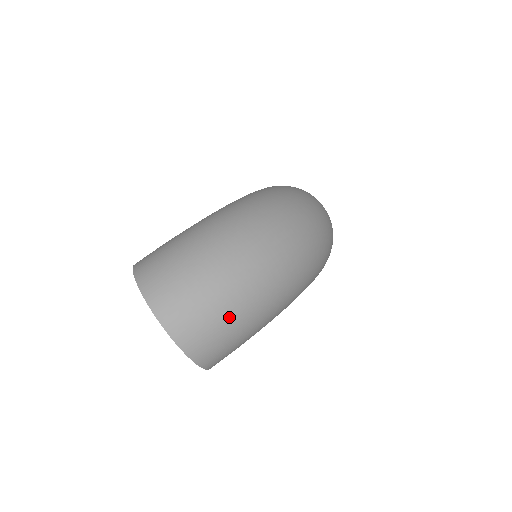
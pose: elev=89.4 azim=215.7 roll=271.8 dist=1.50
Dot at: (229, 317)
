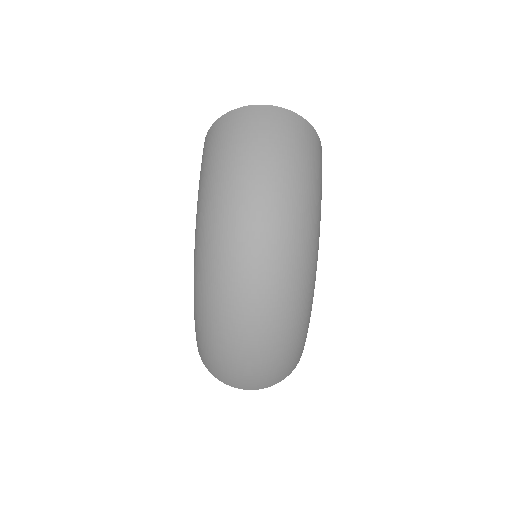
Dot at: (277, 365)
